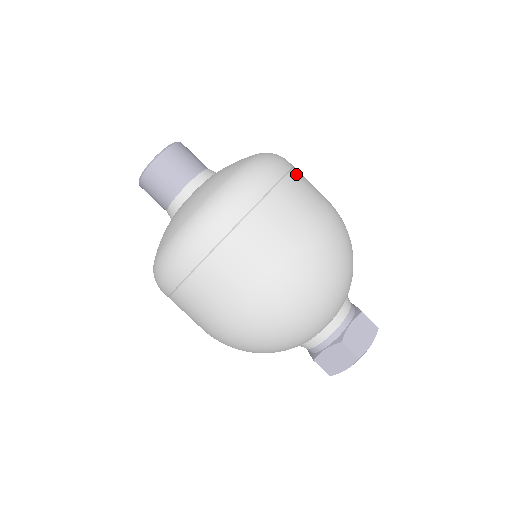
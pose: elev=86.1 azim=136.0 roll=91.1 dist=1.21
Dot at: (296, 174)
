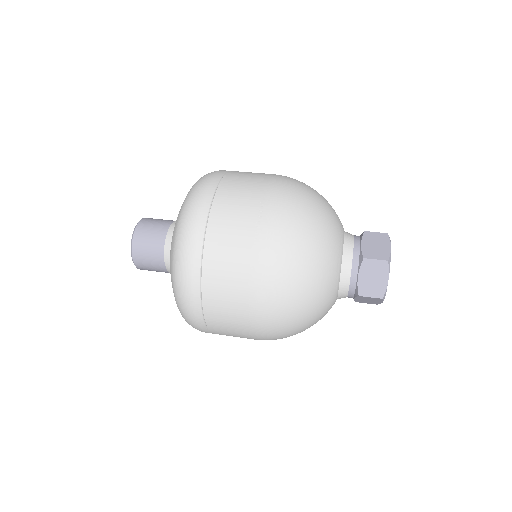
Dot at: (237, 171)
